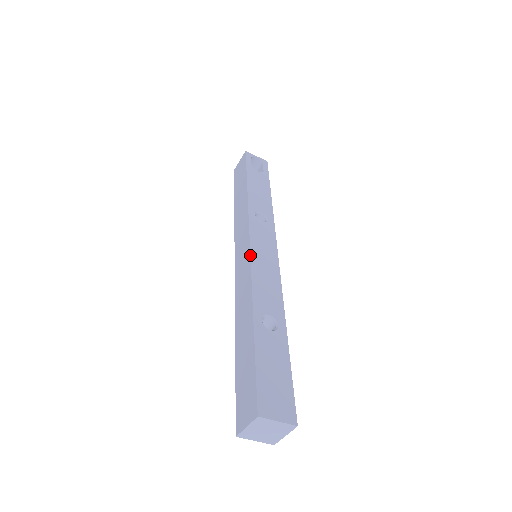
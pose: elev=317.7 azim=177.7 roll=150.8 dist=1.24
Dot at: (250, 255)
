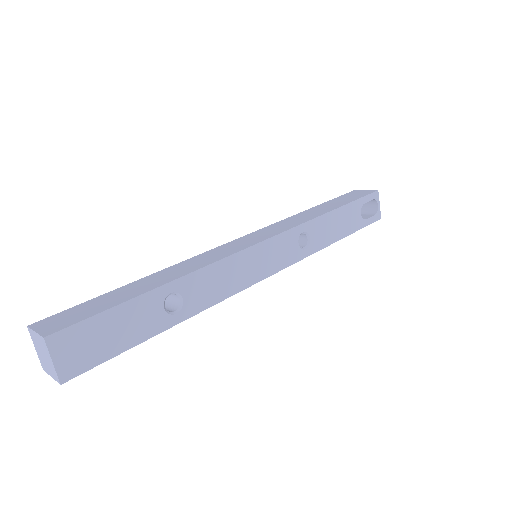
Dot at: (246, 248)
